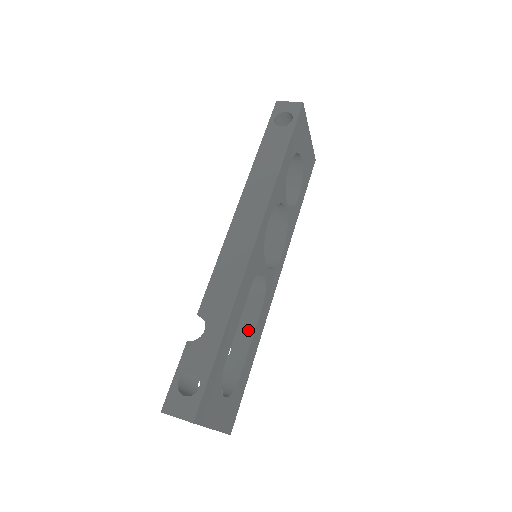
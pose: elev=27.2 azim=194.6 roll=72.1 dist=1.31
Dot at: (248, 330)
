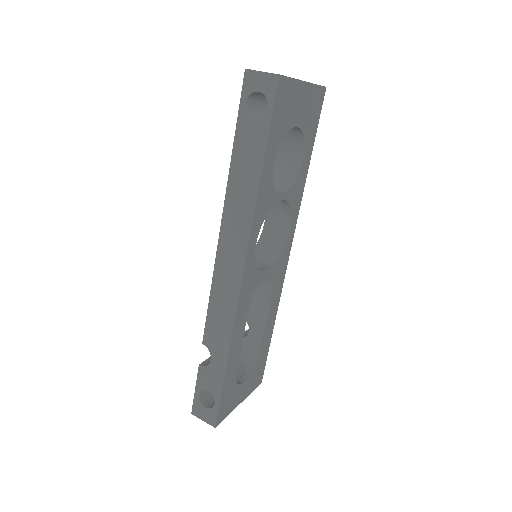
Dot at: (261, 315)
